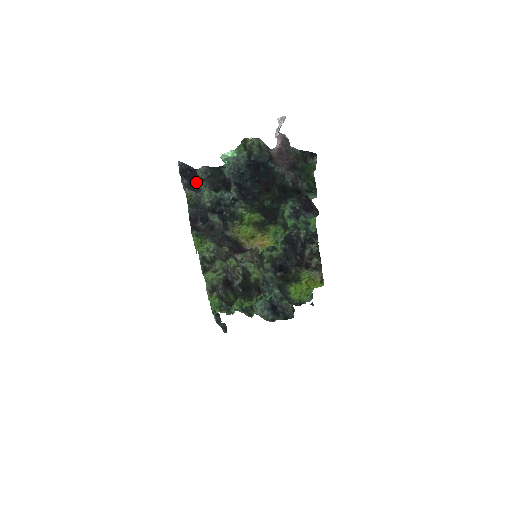
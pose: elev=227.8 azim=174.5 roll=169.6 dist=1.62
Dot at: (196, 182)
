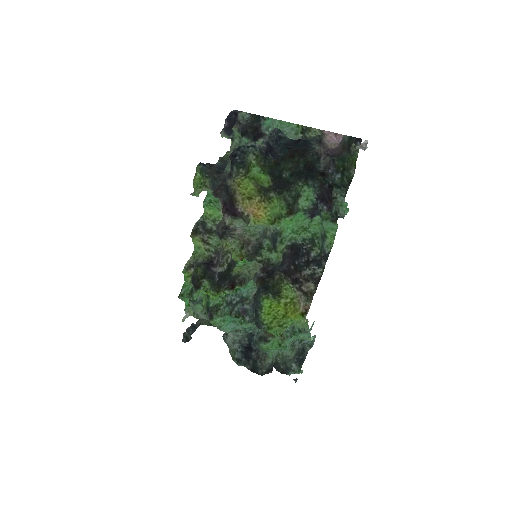
Dot at: occluded
